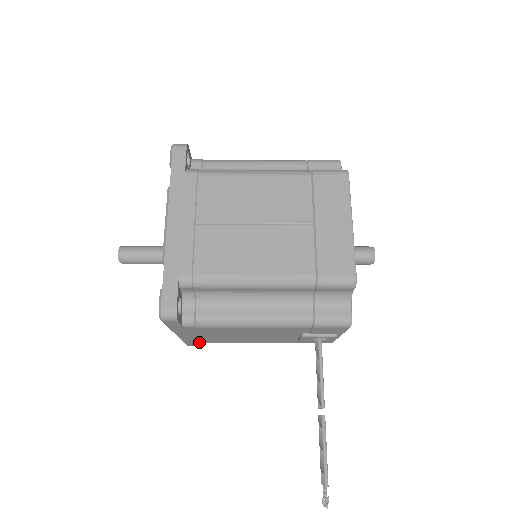
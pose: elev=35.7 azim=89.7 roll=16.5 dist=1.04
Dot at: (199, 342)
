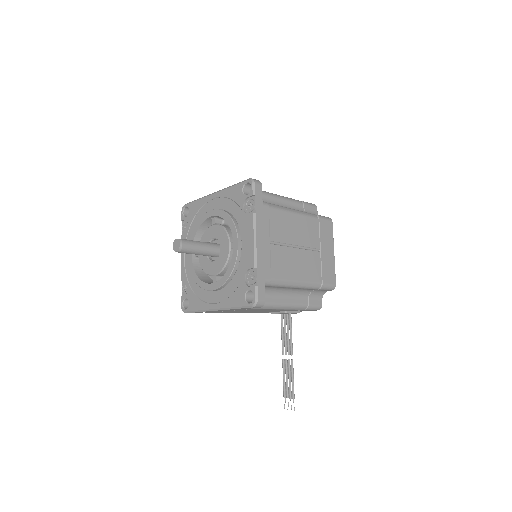
Dot at: (207, 312)
